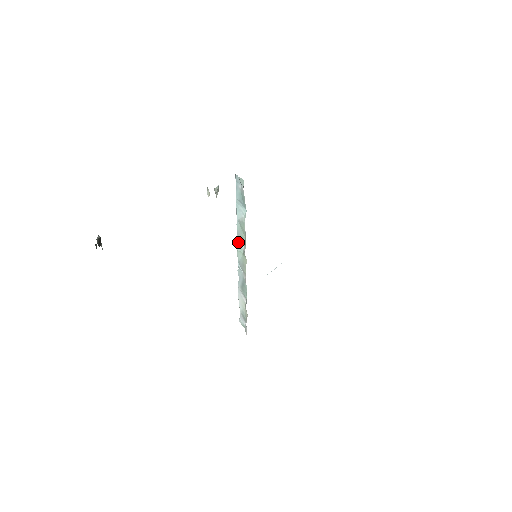
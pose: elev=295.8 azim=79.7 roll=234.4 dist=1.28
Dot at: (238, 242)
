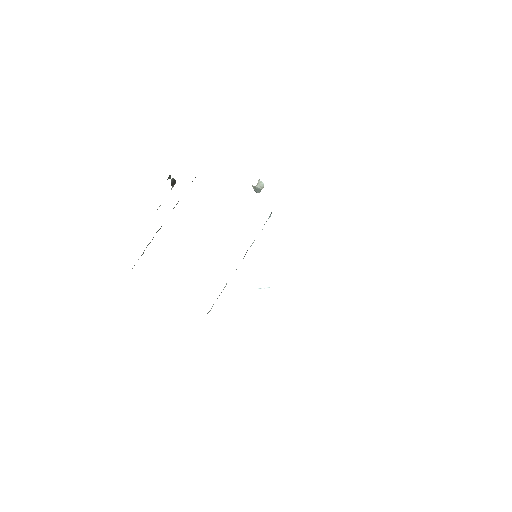
Dot at: occluded
